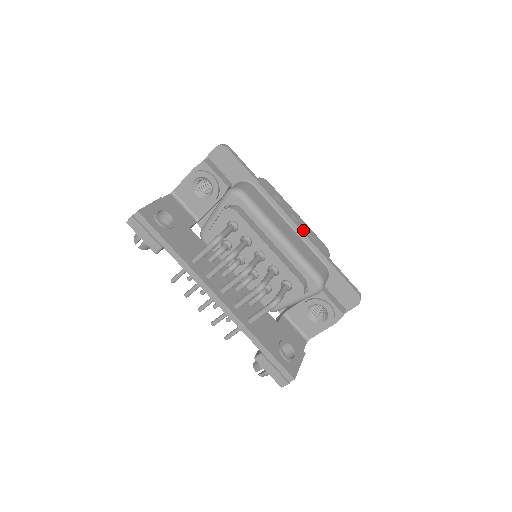
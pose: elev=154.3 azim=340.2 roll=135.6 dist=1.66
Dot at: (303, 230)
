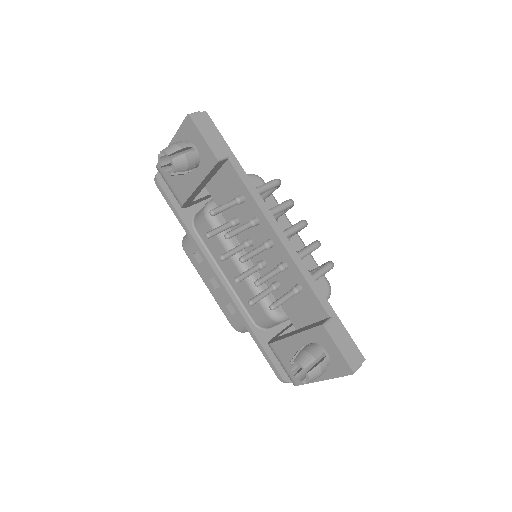
Dot at: occluded
